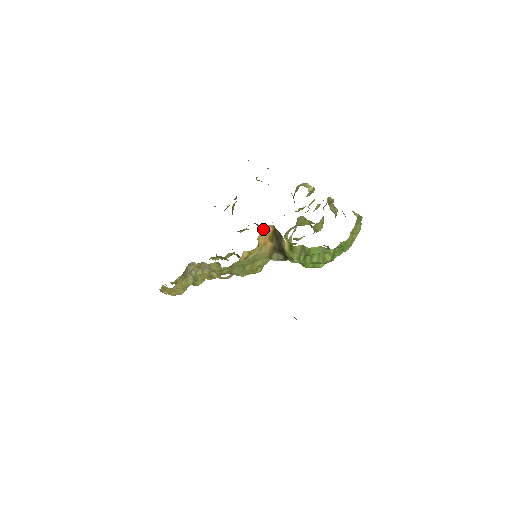
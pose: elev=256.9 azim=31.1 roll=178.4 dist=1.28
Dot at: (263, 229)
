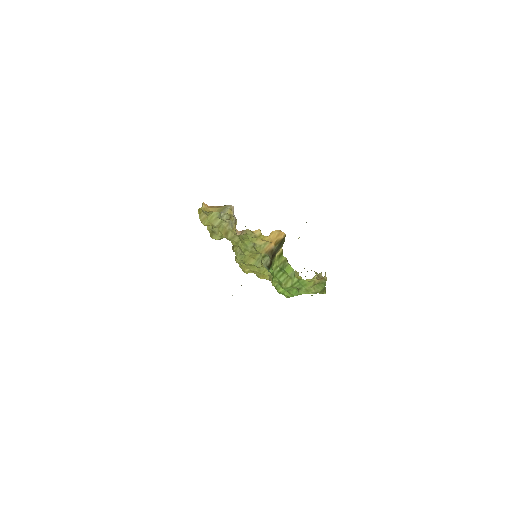
Dot at: (280, 231)
